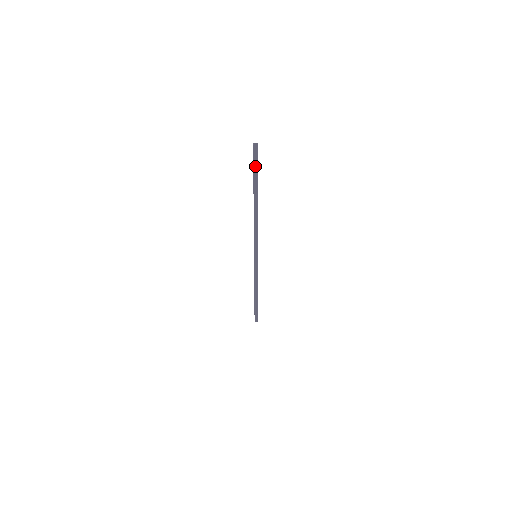
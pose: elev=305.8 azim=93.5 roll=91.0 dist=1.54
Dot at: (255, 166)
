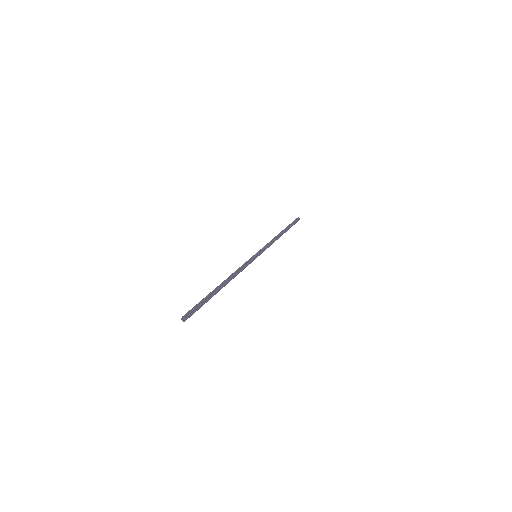
Dot at: (196, 308)
